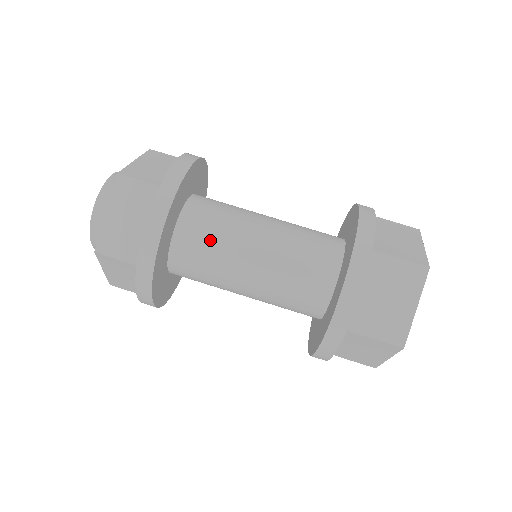
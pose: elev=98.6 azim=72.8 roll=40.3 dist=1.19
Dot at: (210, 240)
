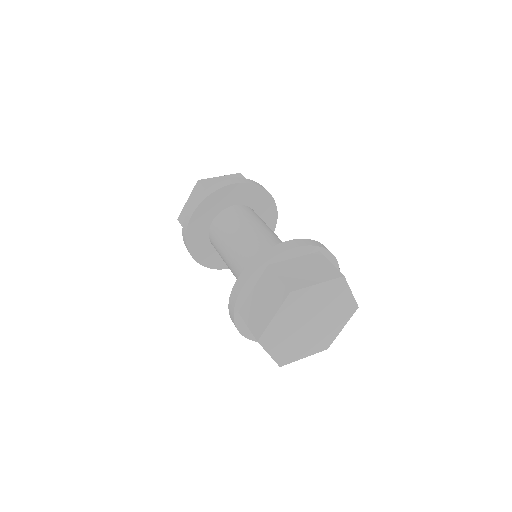
Dot at: (246, 216)
